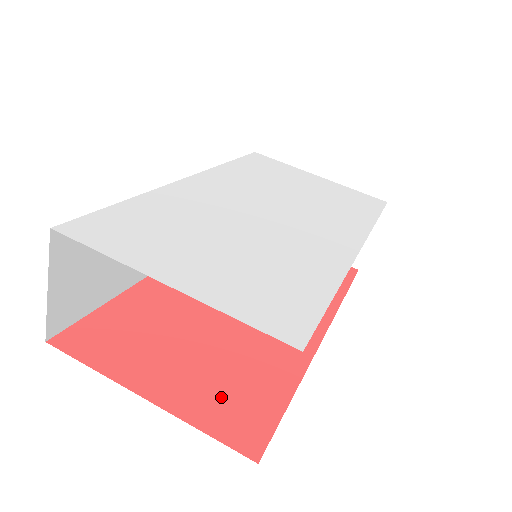
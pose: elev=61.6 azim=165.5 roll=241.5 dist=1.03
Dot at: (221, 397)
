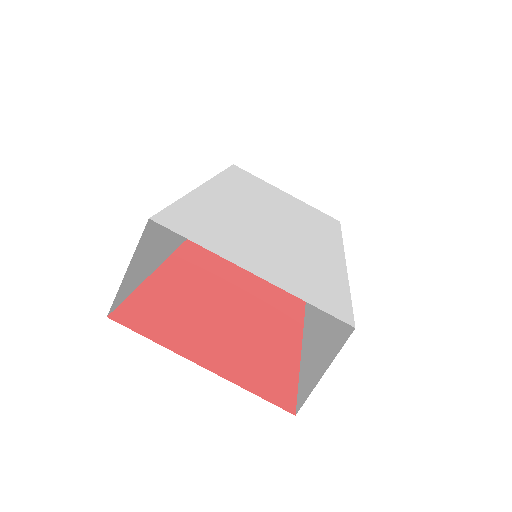
Dot at: (253, 368)
